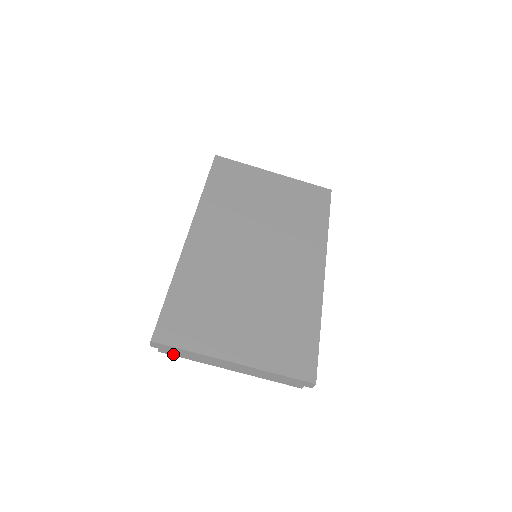
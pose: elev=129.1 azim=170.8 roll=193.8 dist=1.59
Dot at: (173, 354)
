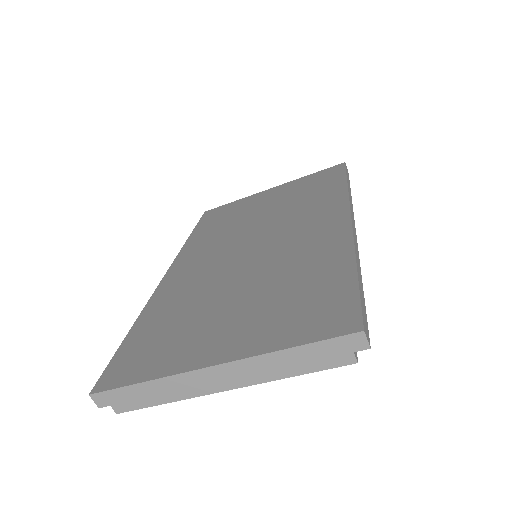
Dot at: (135, 406)
